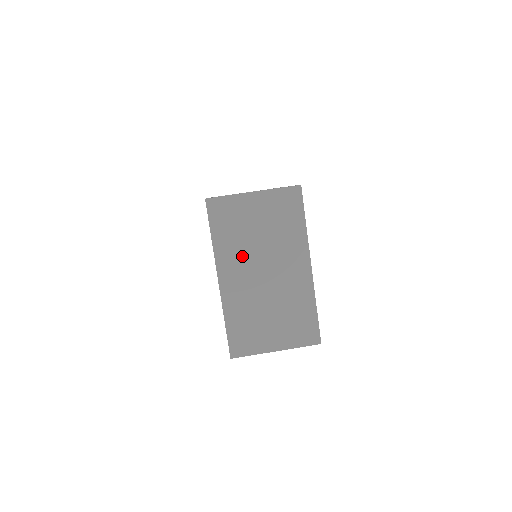
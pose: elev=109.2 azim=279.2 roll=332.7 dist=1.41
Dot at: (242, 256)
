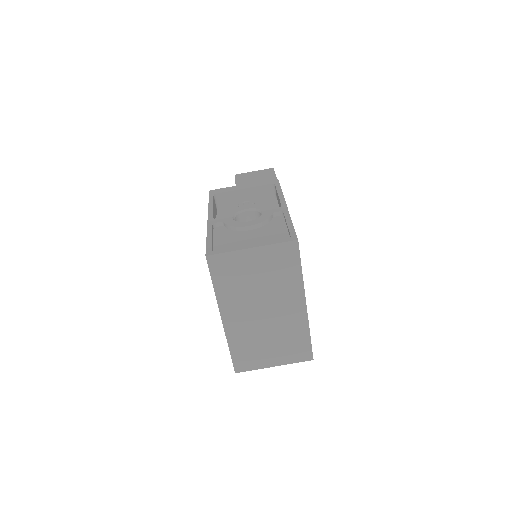
Dot at: (242, 300)
